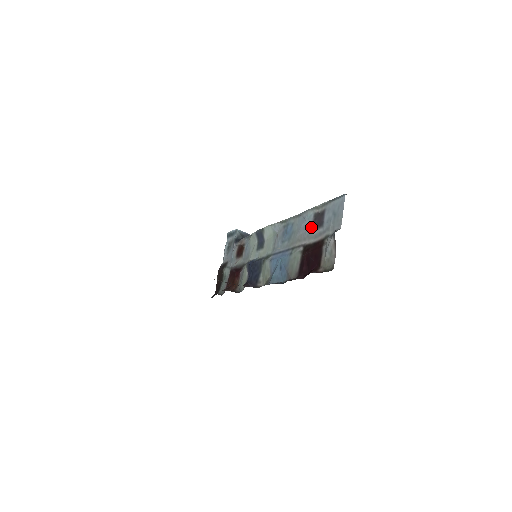
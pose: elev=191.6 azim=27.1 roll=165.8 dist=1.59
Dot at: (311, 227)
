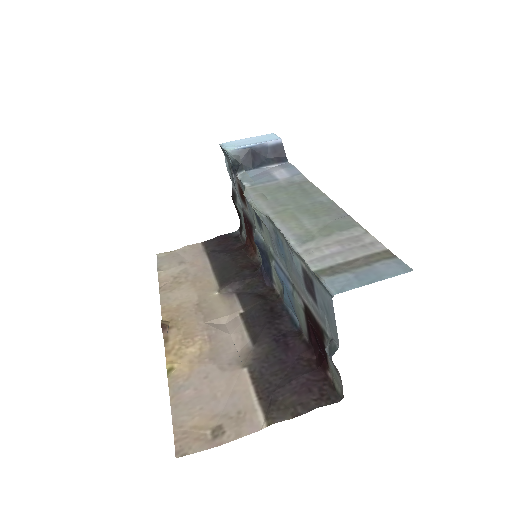
Dot at: (304, 285)
